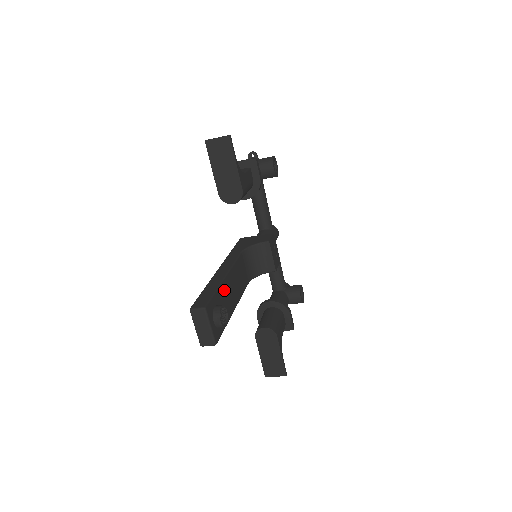
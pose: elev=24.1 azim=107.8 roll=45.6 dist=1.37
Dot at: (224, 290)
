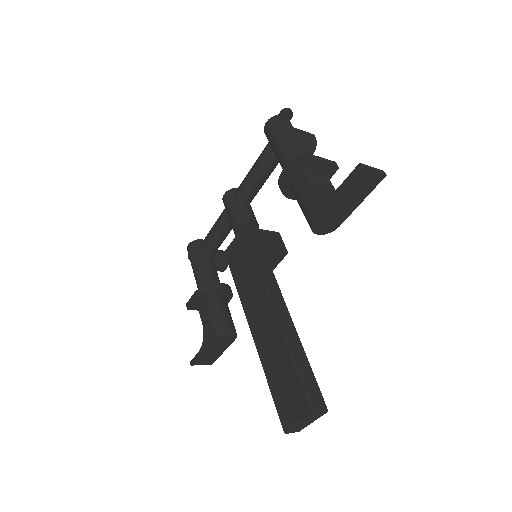
Dot at: occluded
